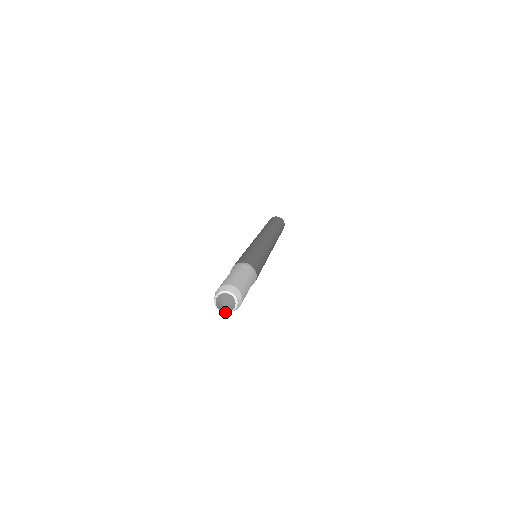
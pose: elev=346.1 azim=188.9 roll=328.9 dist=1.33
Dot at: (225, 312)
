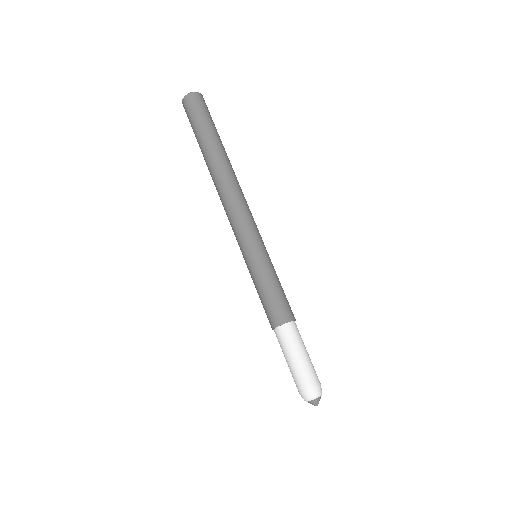
Dot at: occluded
